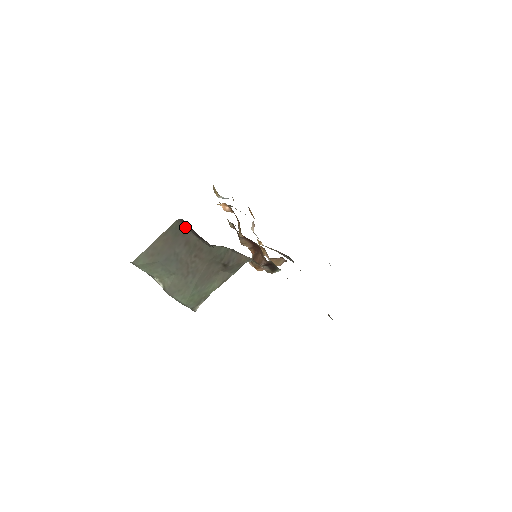
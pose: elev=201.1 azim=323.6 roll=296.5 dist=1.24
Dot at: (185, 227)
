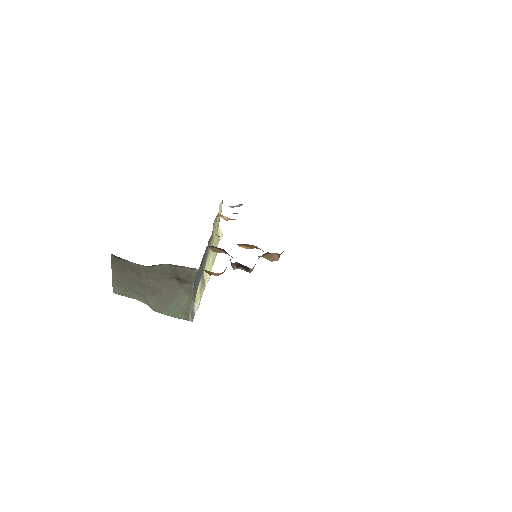
Dot at: (119, 258)
